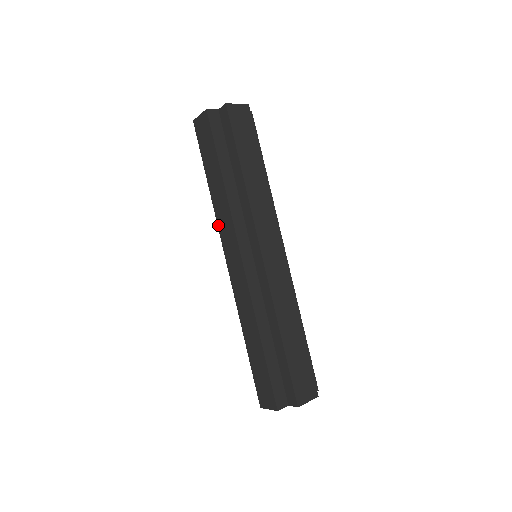
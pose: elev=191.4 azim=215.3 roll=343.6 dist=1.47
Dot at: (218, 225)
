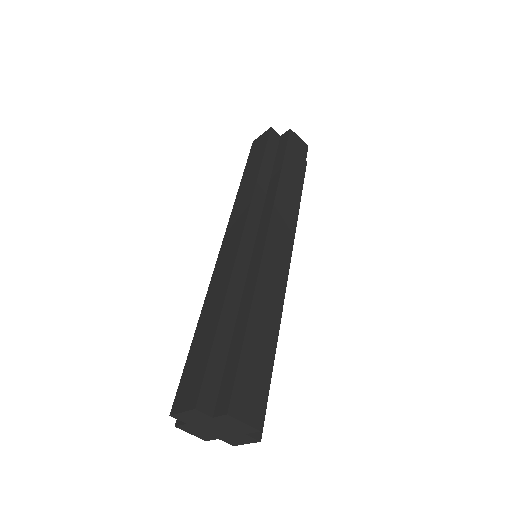
Dot at: (232, 212)
